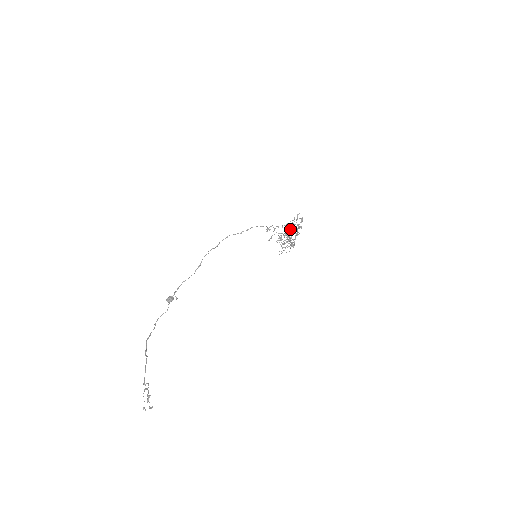
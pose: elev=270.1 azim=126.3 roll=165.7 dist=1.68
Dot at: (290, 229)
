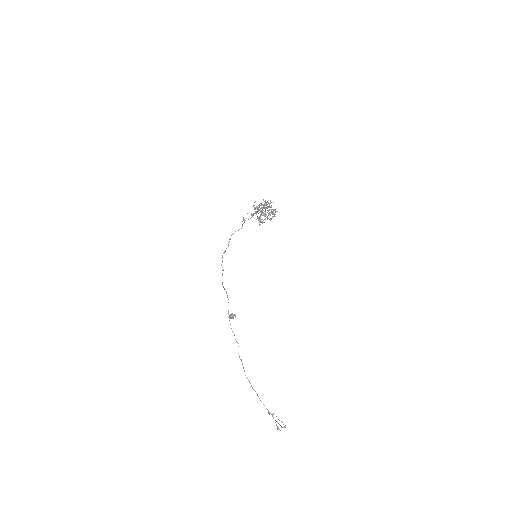
Dot at: (260, 215)
